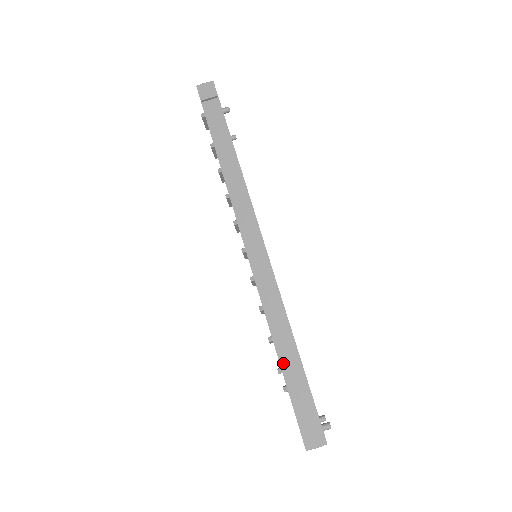
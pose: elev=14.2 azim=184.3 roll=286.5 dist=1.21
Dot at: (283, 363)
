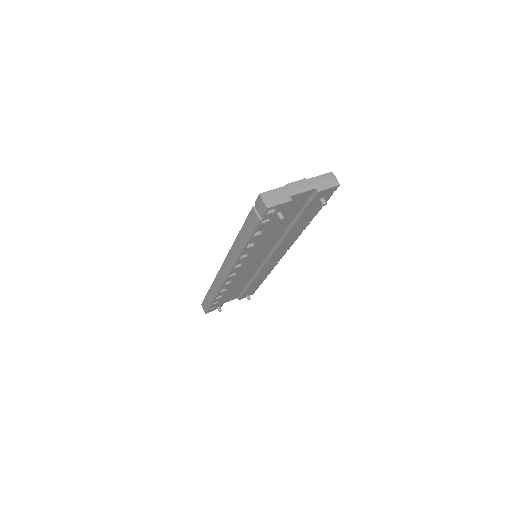
Dot at: (209, 292)
